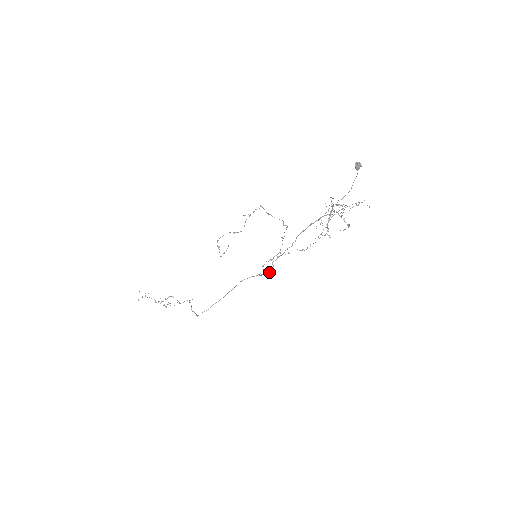
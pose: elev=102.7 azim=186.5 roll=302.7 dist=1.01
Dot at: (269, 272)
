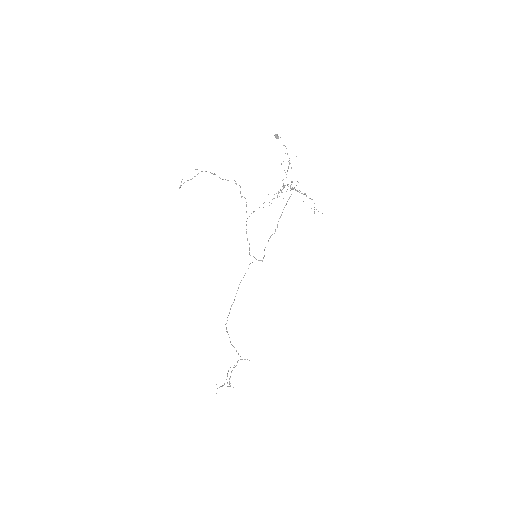
Dot at: (263, 257)
